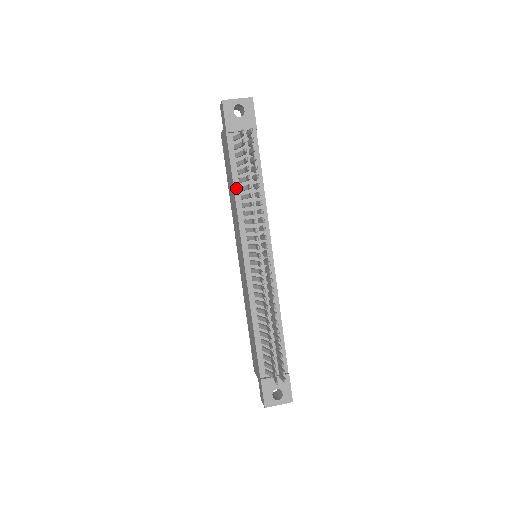
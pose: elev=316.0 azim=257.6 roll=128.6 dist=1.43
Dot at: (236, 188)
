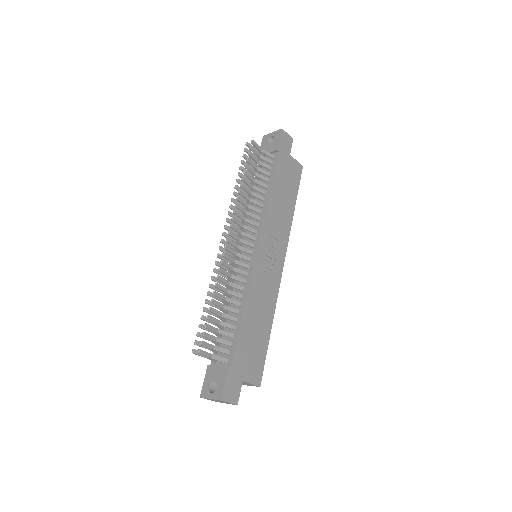
Dot at: occluded
